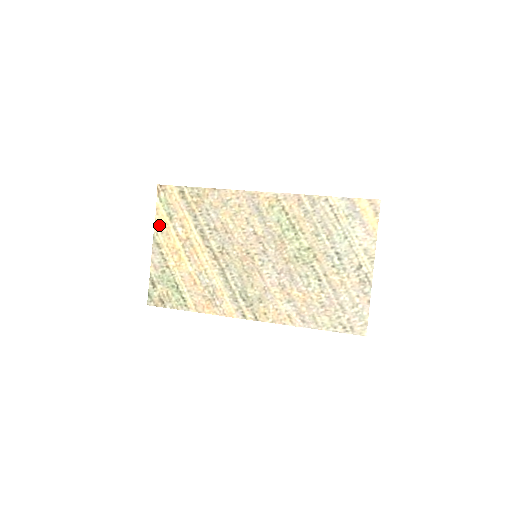
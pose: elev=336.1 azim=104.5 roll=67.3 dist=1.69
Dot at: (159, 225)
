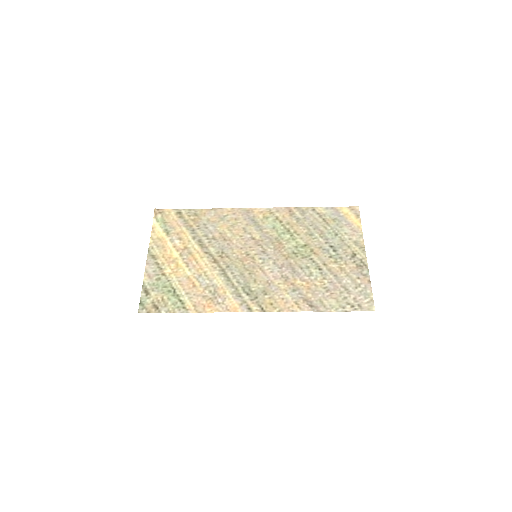
Dot at: (155, 240)
